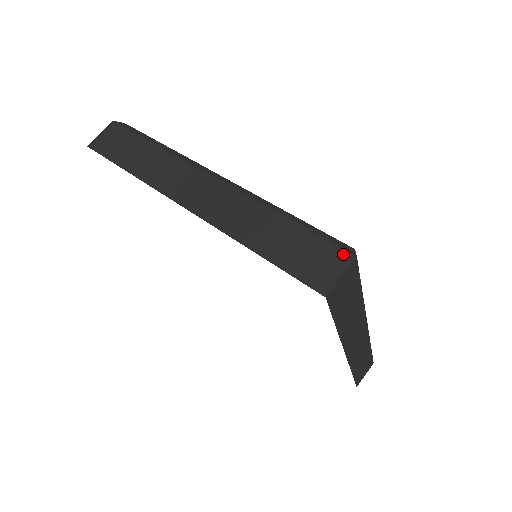
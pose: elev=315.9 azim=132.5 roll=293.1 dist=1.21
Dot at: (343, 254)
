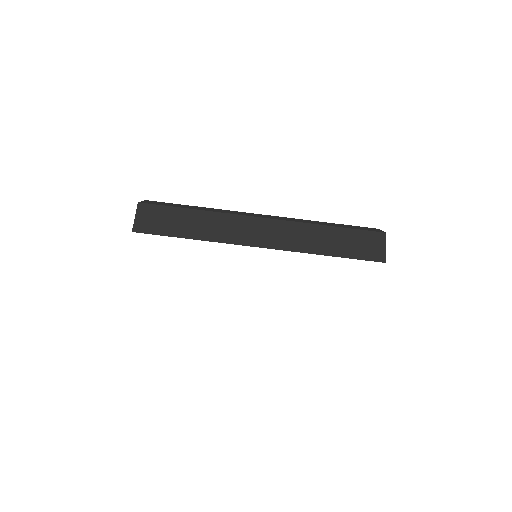
Dot at: (379, 235)
